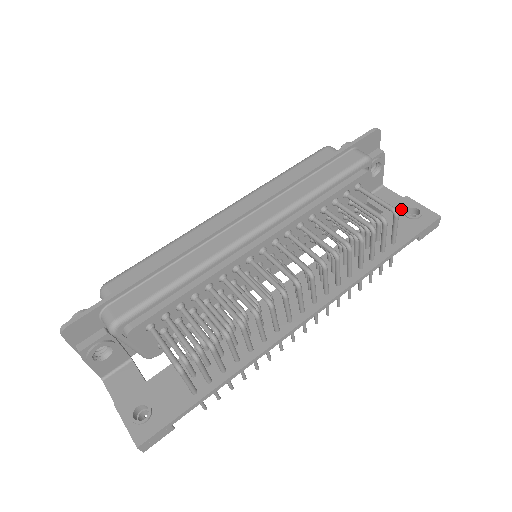
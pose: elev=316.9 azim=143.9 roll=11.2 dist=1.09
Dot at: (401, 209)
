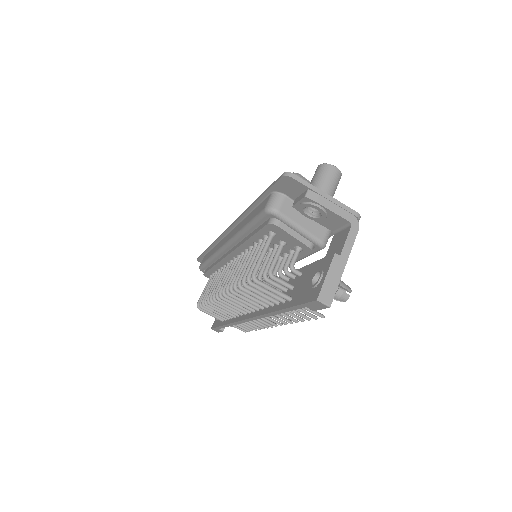
Dot at: (320, 267)
